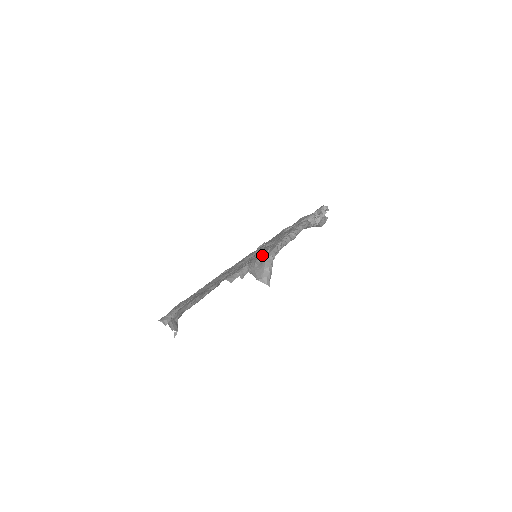
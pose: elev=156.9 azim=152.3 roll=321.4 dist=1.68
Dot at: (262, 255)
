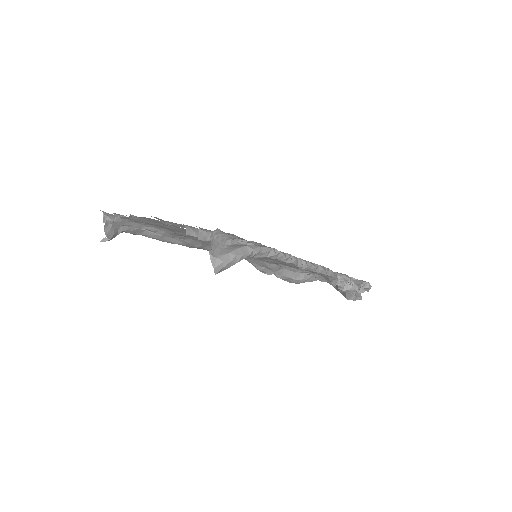
Dot at: (247, 242)
